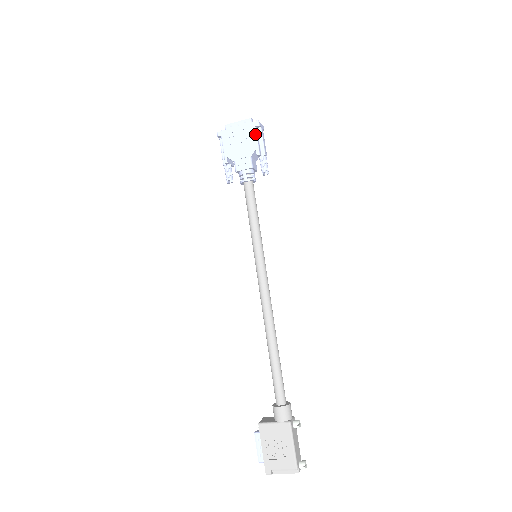
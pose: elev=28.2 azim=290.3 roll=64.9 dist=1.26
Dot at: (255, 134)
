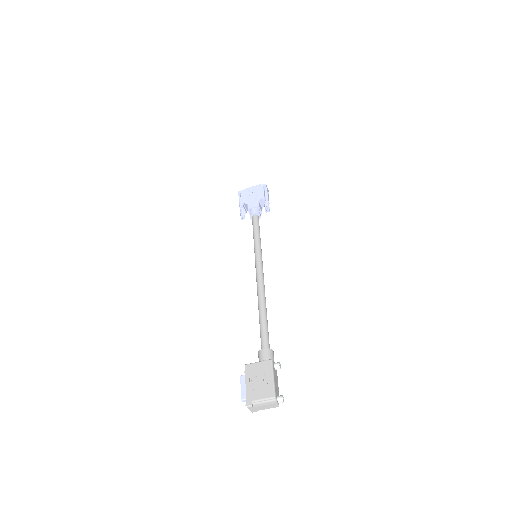
Dot at: (263, 190)
